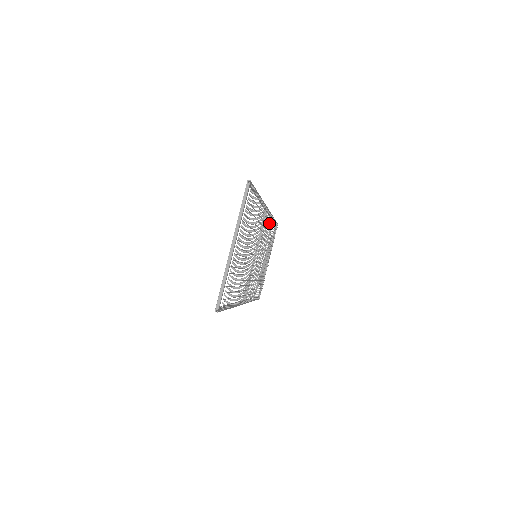
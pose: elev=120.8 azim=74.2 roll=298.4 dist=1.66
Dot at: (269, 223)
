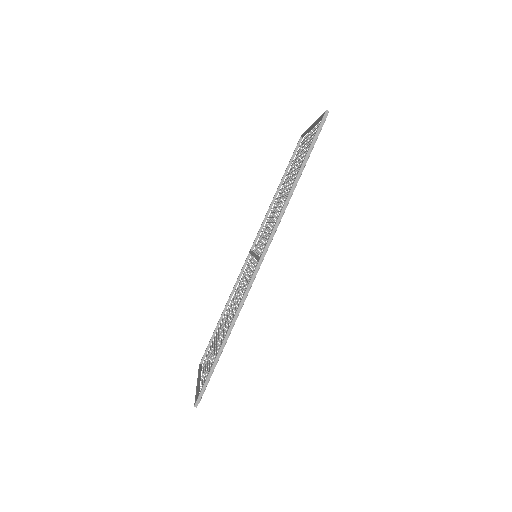
Dot at: occluded
